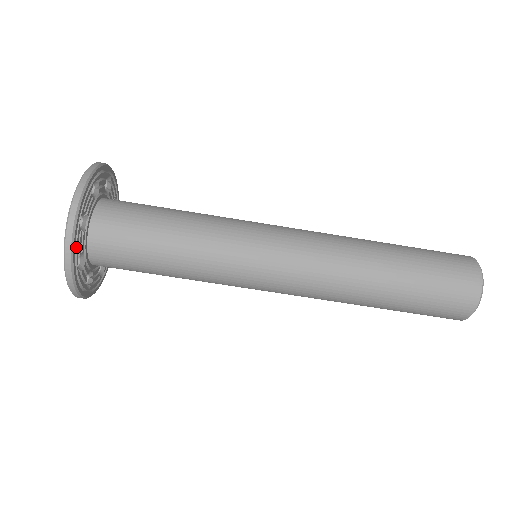
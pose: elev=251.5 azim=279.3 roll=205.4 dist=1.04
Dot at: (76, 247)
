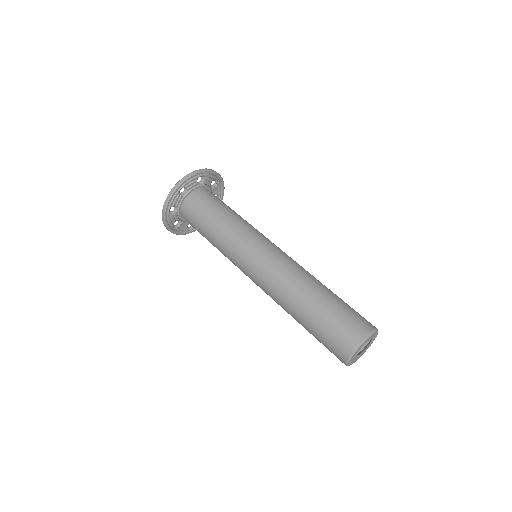
Dot at: (173, 200)
